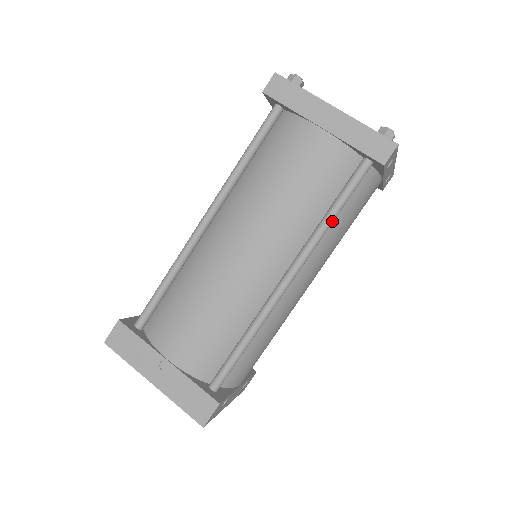
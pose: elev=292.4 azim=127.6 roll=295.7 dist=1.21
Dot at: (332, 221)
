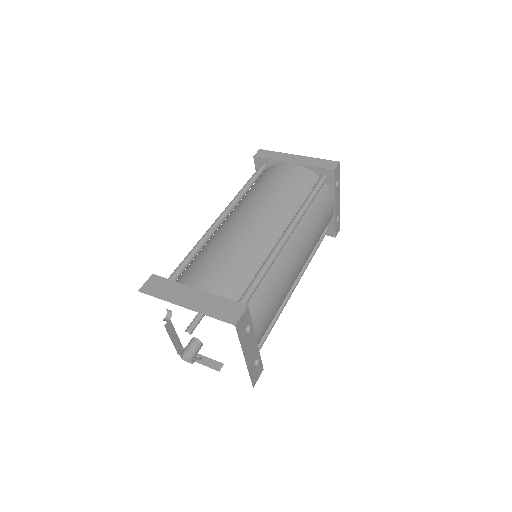
Dot at: (310, 203)
